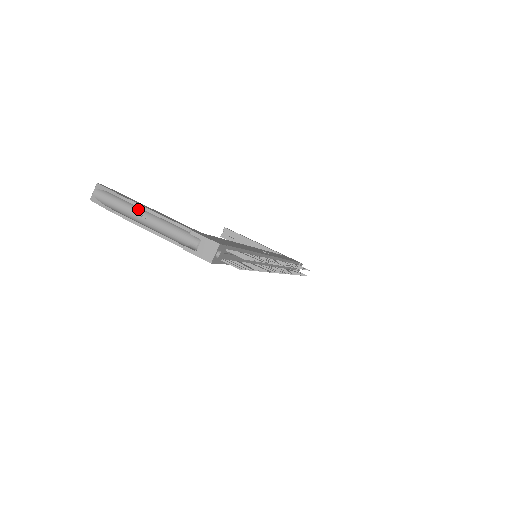
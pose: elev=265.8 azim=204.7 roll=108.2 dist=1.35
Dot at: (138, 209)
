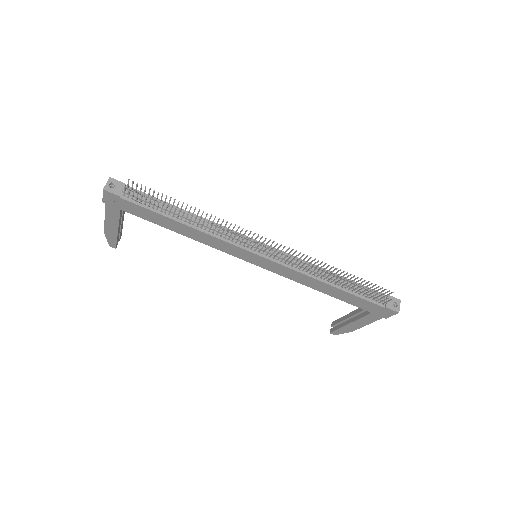
Dot at: occluded
